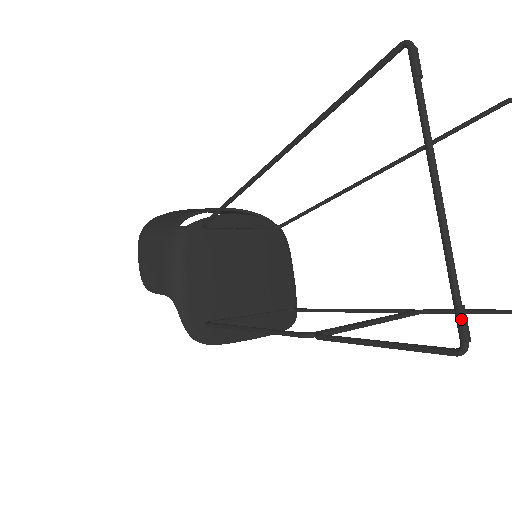
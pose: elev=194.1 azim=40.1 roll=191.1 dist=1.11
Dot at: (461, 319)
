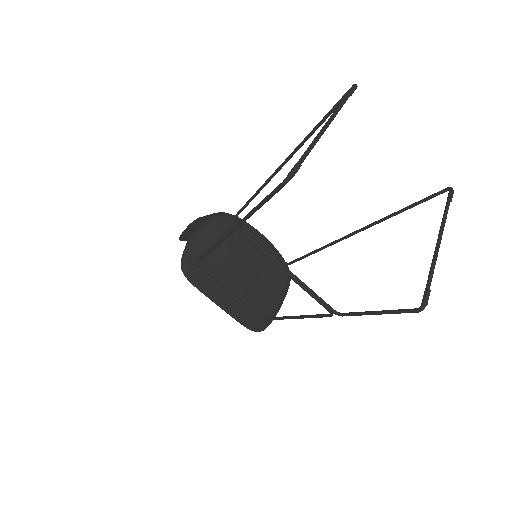
Dot at: (294, 166)
